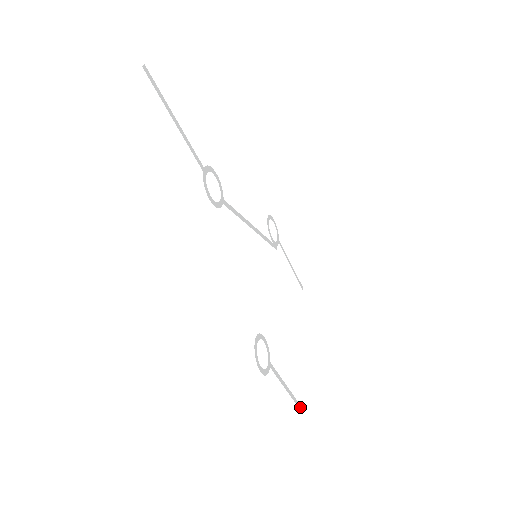
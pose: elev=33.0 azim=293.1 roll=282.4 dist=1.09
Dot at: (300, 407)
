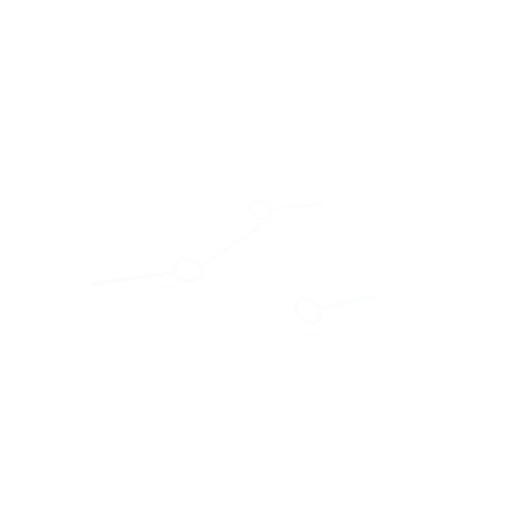
Dot at: (375, 296)
